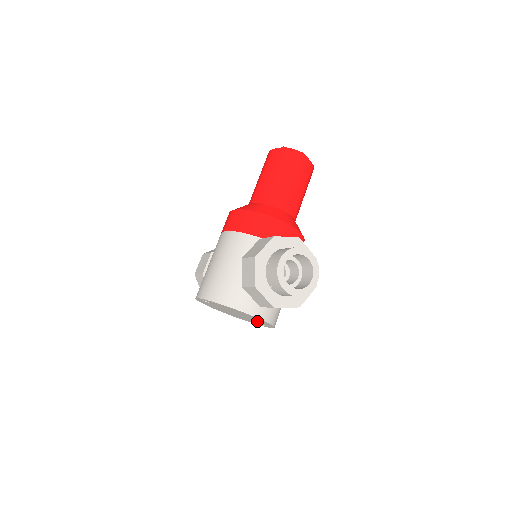
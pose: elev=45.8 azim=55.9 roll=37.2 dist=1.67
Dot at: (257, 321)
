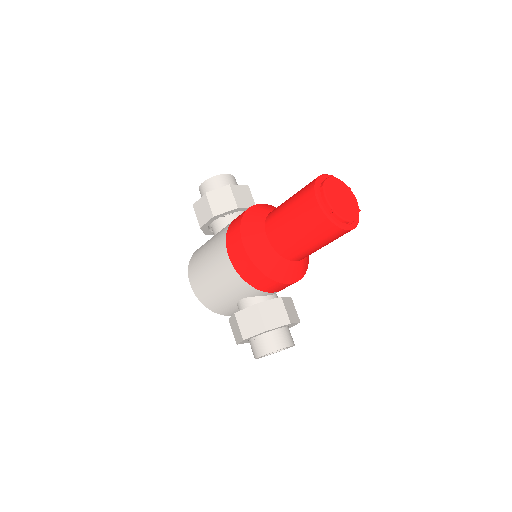
Dot at: occluded
